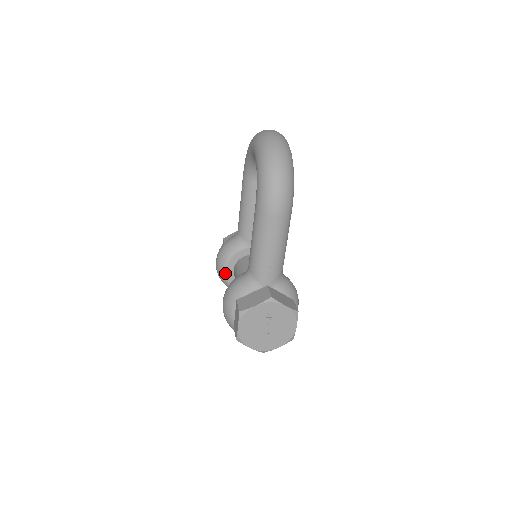
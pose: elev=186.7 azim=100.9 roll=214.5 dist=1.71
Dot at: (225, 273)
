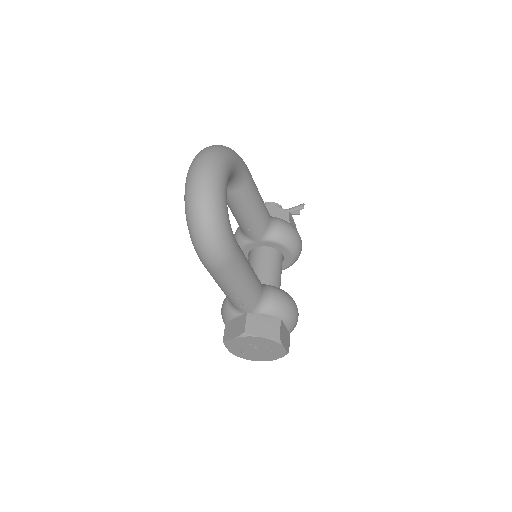
Dot at: occluded
